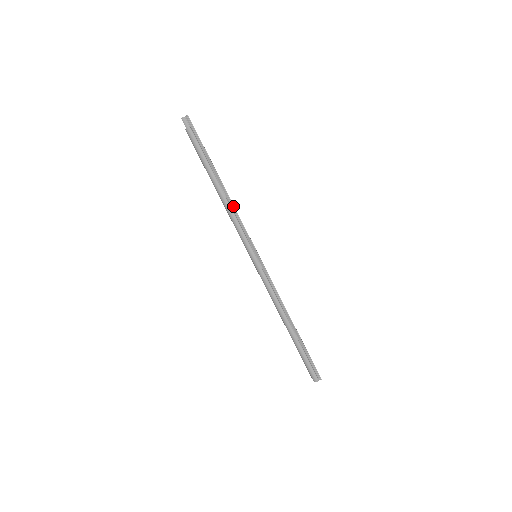
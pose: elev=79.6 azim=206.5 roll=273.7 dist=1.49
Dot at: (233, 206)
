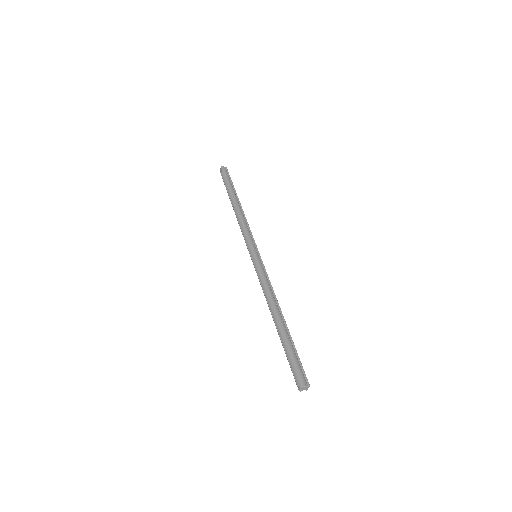
Dot at: (245, 218)
